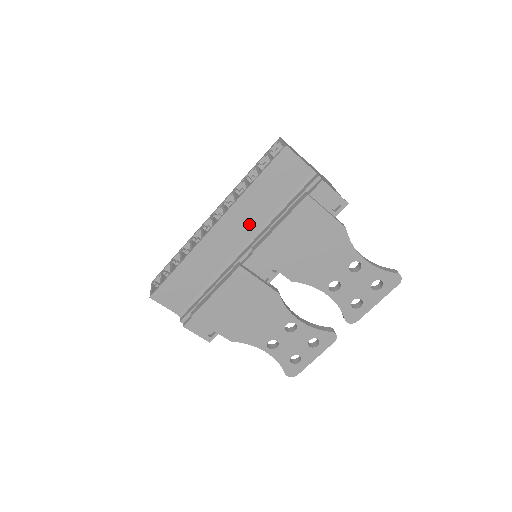
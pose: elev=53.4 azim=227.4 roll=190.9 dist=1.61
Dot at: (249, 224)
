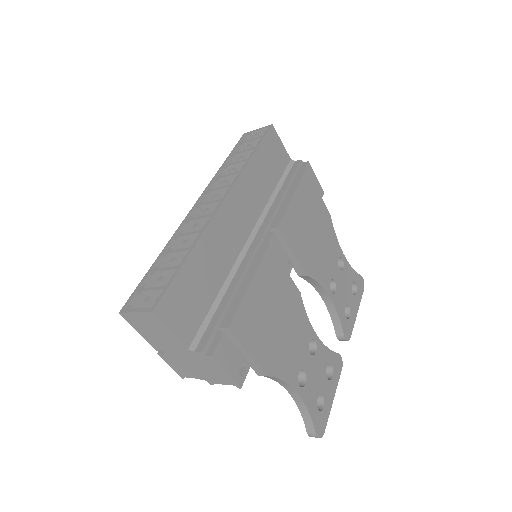
Dot at: (253, 205)
